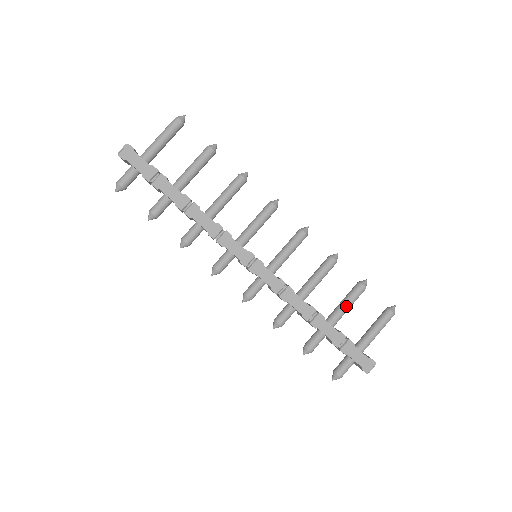
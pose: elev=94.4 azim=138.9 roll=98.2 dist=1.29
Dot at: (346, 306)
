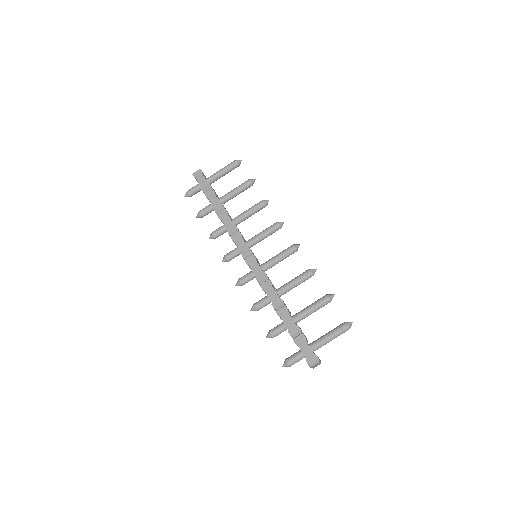
Dot at: (310, 308)
